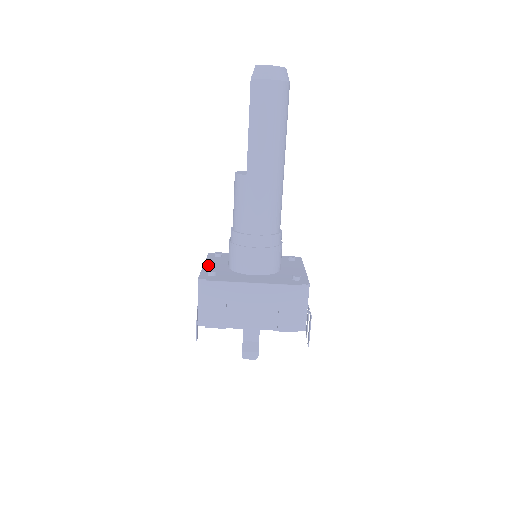
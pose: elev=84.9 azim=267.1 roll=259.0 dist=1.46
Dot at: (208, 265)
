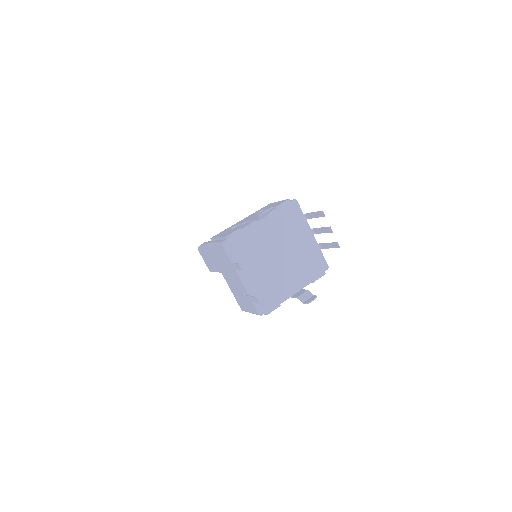
Dot at: occluded
